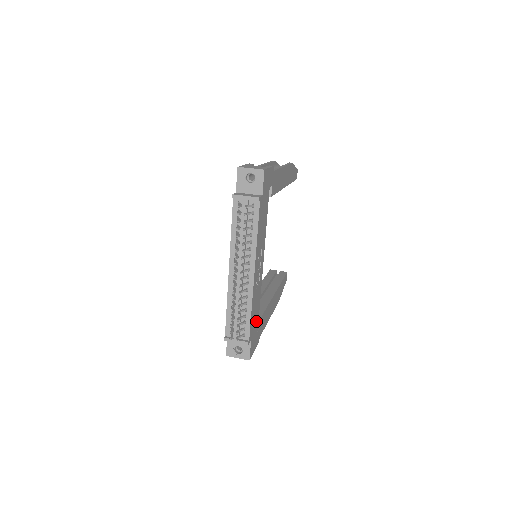
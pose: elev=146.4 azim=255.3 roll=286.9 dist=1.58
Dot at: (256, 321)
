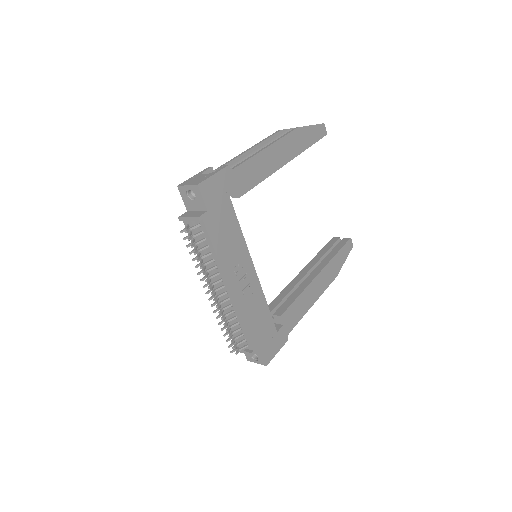
Dot at: (266, 325)
